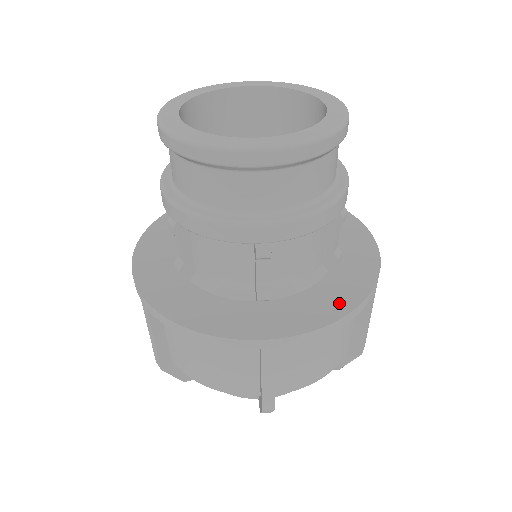
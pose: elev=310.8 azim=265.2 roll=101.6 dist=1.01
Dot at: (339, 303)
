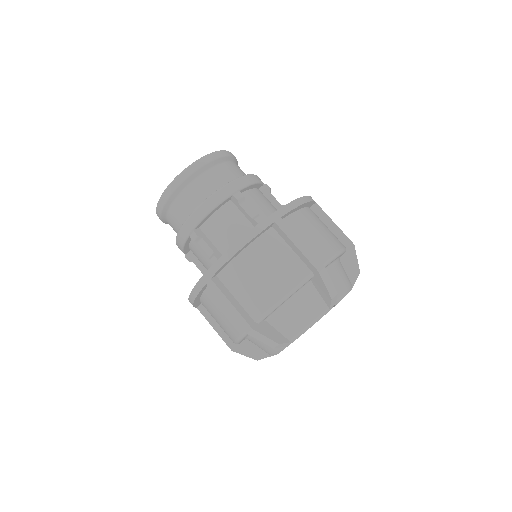
Dot at: occluded
